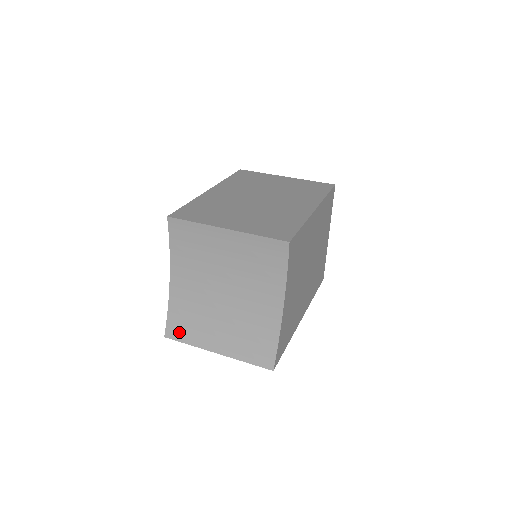
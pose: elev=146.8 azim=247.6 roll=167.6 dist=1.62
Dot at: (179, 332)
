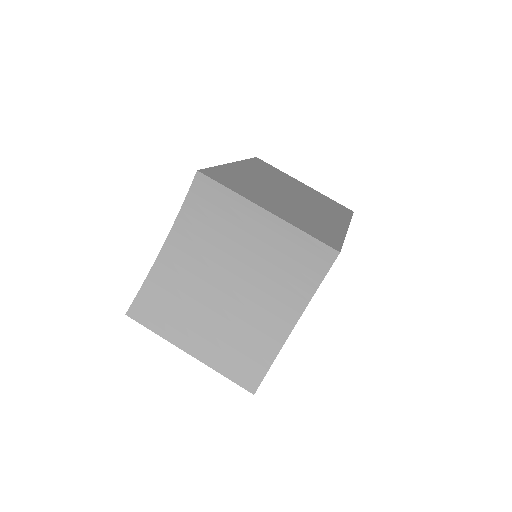
Dot at: (148, 314)
